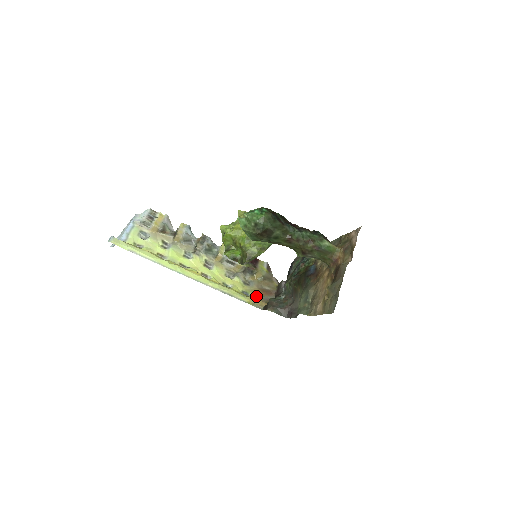
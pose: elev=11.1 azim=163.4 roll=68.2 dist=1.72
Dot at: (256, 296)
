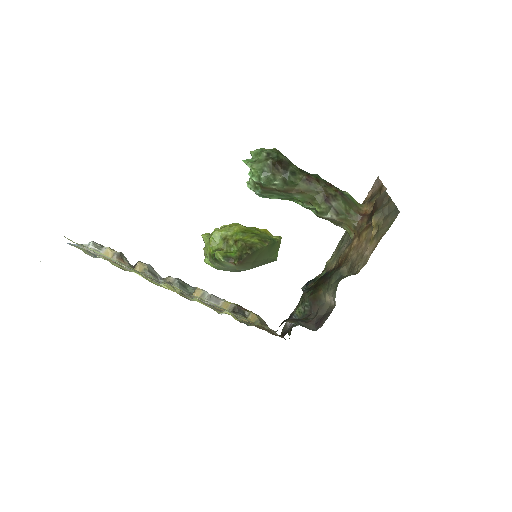
Dot at: (260, 327)
